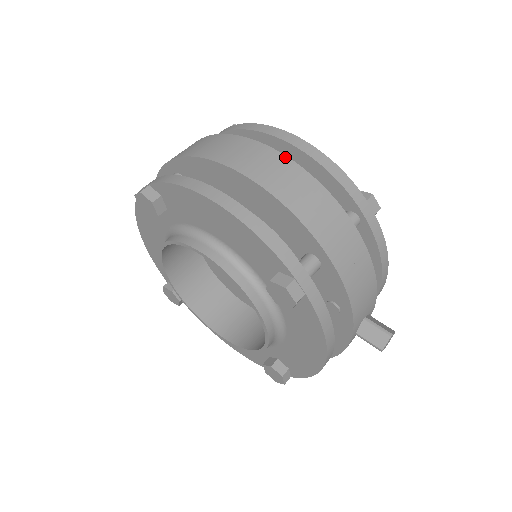
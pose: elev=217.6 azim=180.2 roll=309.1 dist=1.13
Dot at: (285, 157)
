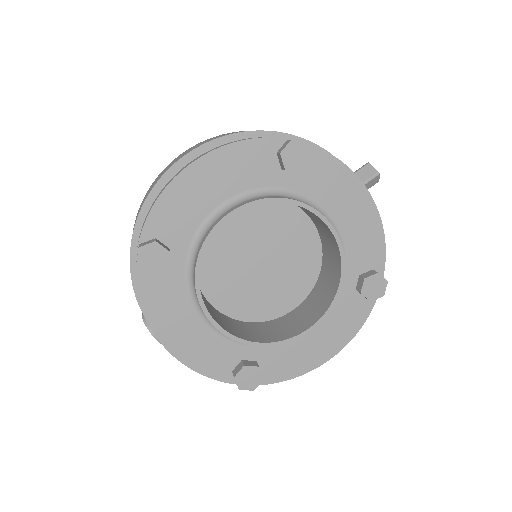
Dot at: occluded
